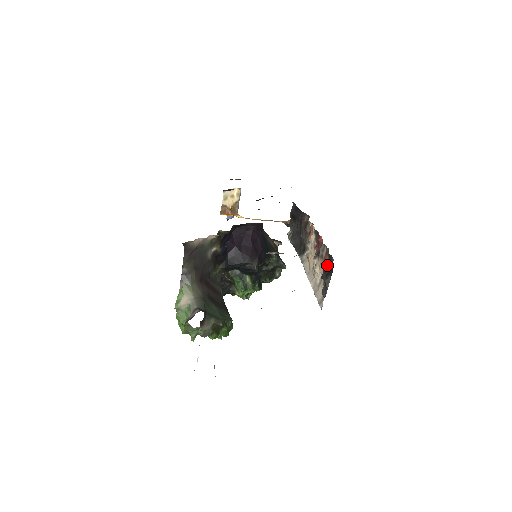
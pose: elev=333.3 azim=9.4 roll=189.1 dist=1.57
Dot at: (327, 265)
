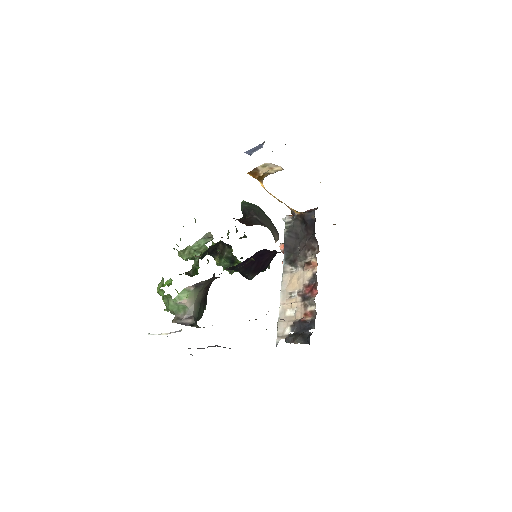
Dot at: (306, 323)
